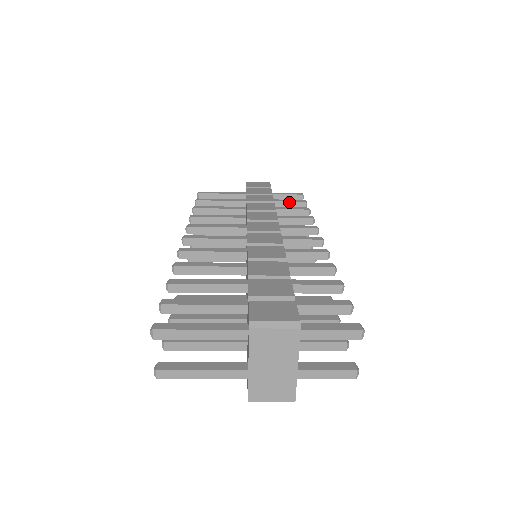
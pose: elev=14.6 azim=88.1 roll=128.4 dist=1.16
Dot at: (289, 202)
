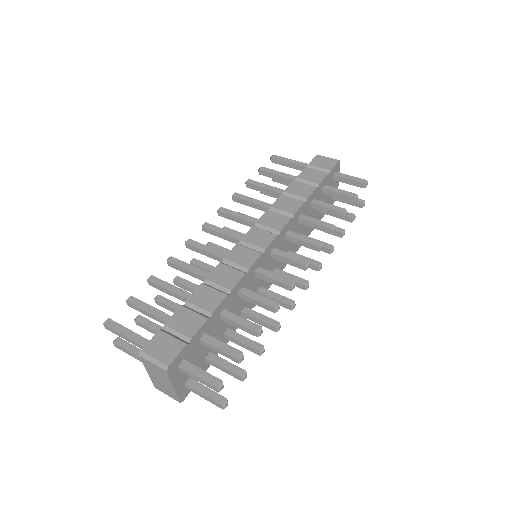
Dot at: (338, 193)
